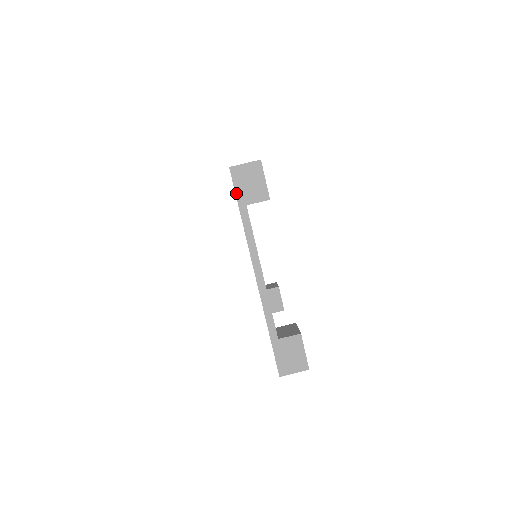
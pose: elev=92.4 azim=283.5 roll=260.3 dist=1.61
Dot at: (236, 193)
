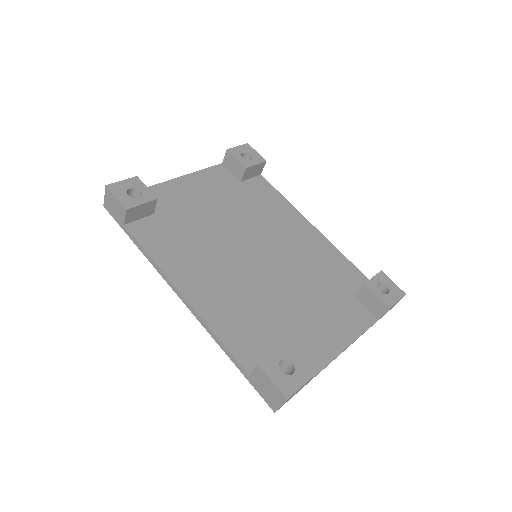
Dot at: occluded
